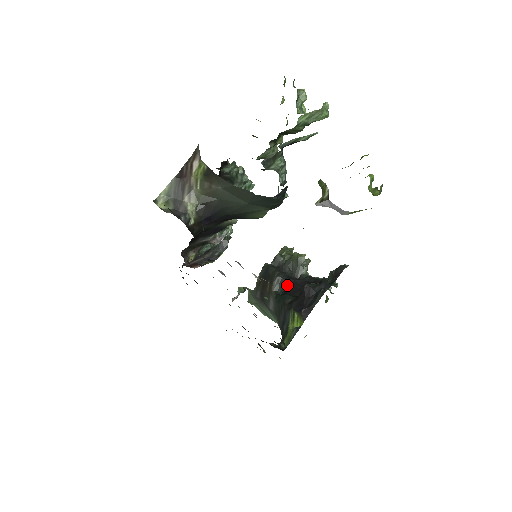
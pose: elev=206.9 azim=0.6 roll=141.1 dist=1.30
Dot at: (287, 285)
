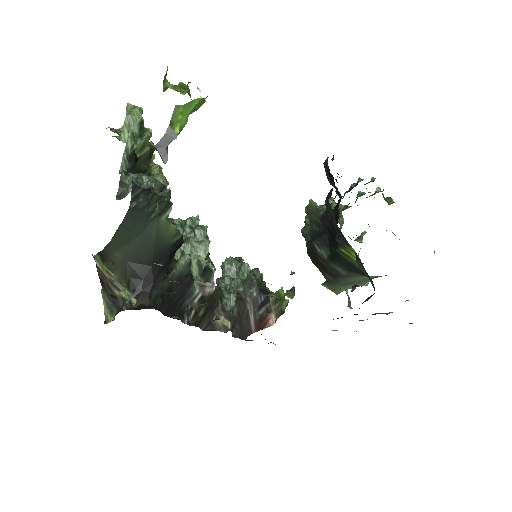
Dot at: (327, 239)
